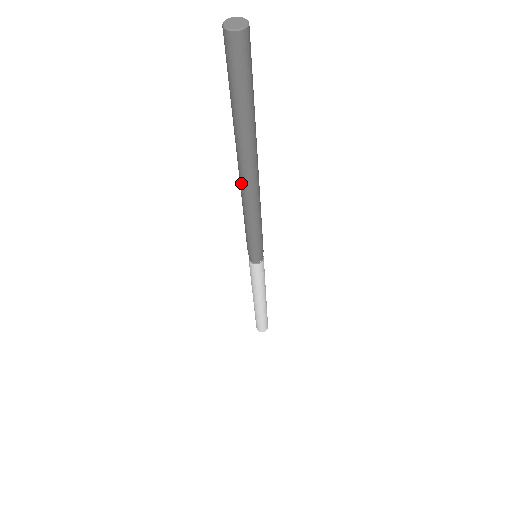
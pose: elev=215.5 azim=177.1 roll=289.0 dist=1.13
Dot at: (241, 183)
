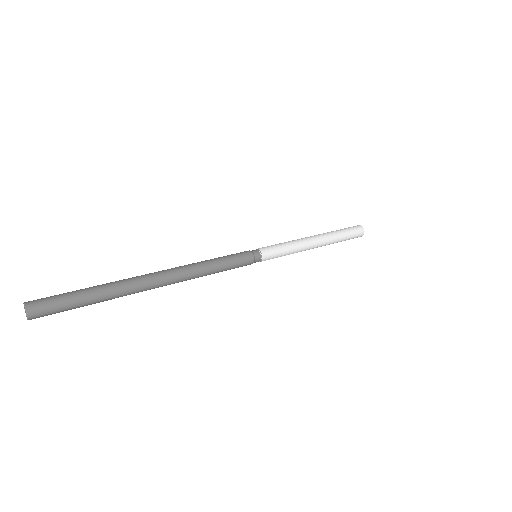
Dot at: occluded
